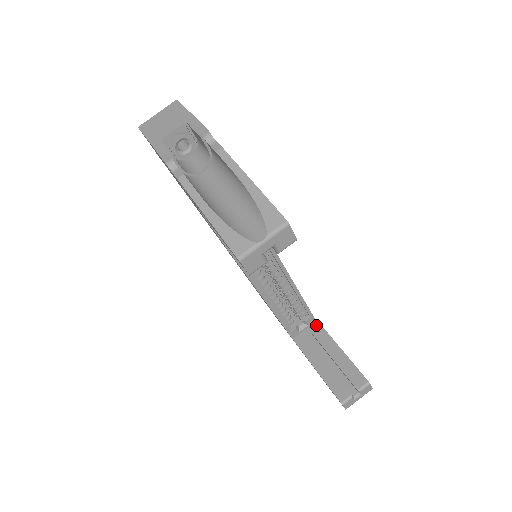
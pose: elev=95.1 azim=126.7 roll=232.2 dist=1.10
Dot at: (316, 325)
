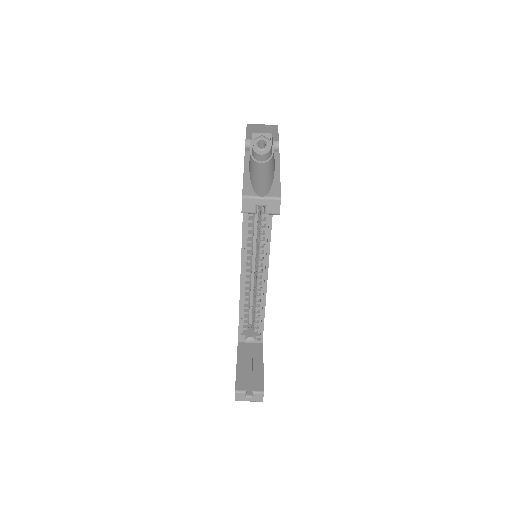
Dot at: occluded
